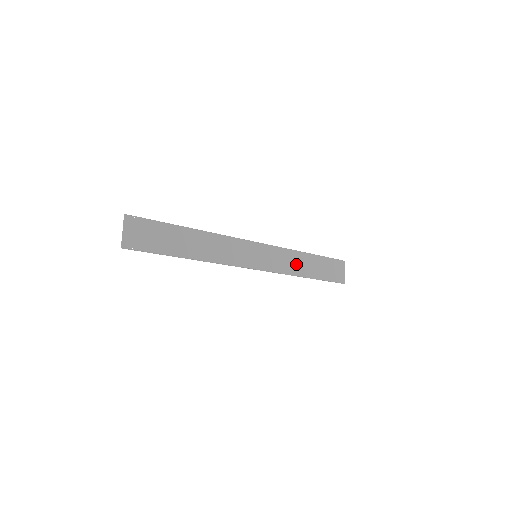
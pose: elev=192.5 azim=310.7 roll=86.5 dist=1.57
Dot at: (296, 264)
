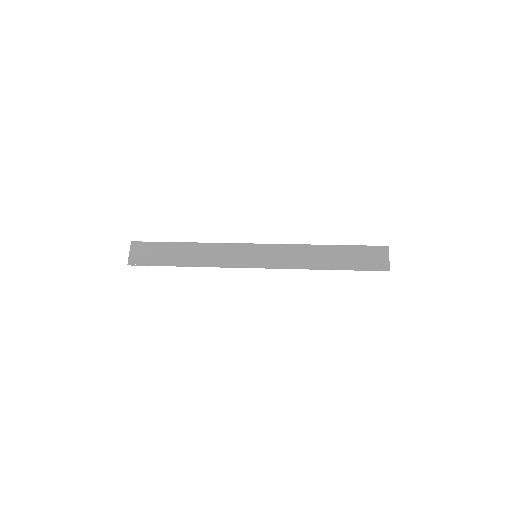
Dot at: (310, 258)
